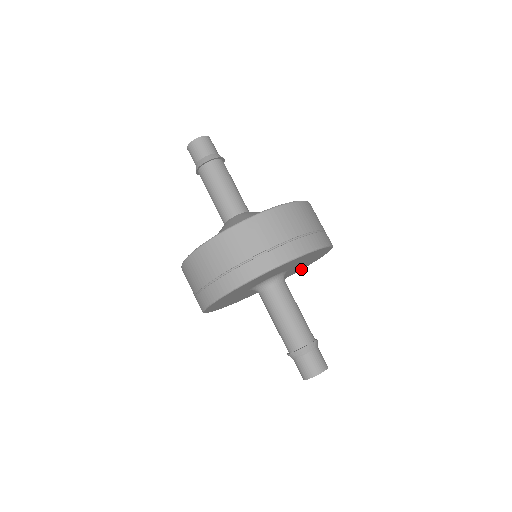
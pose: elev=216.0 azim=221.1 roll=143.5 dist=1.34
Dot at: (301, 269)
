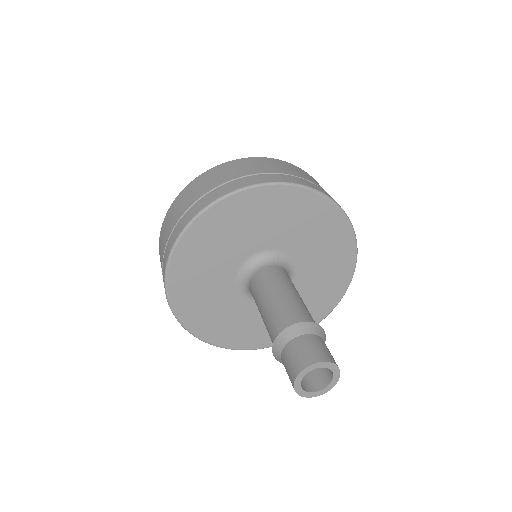
Dot at: occluded
